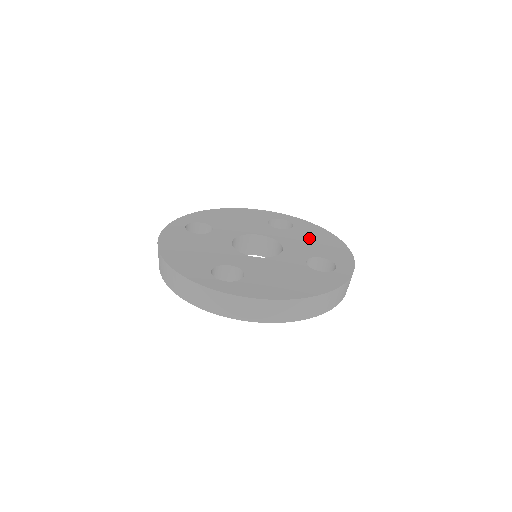
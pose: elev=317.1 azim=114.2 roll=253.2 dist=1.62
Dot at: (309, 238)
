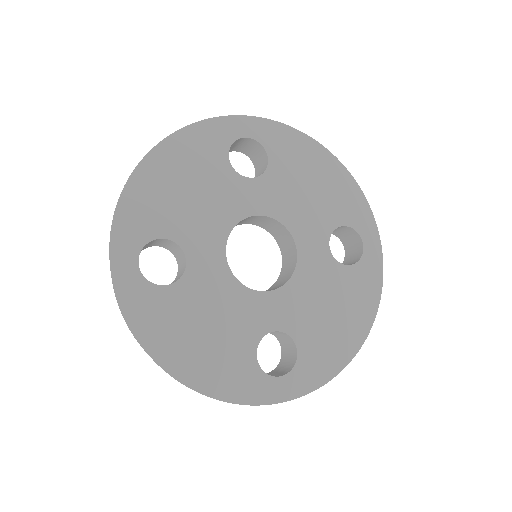
Dot at: (336, 302)
